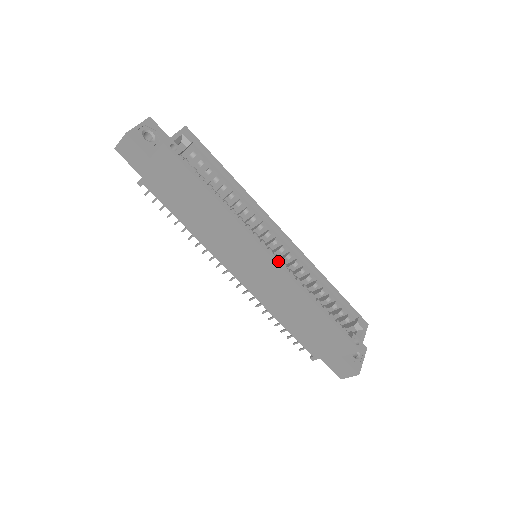
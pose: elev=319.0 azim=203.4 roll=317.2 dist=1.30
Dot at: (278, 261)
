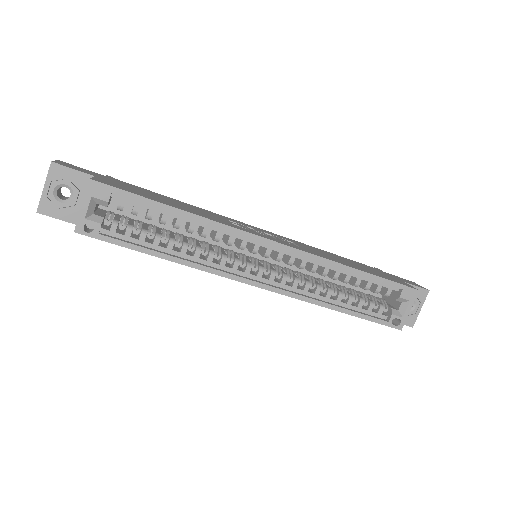
Dot at: (271, 287)
